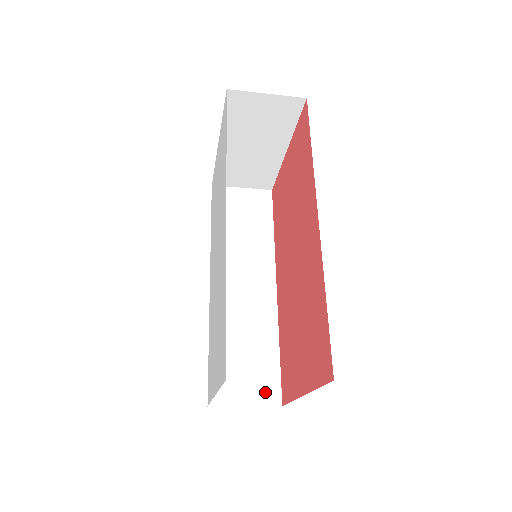
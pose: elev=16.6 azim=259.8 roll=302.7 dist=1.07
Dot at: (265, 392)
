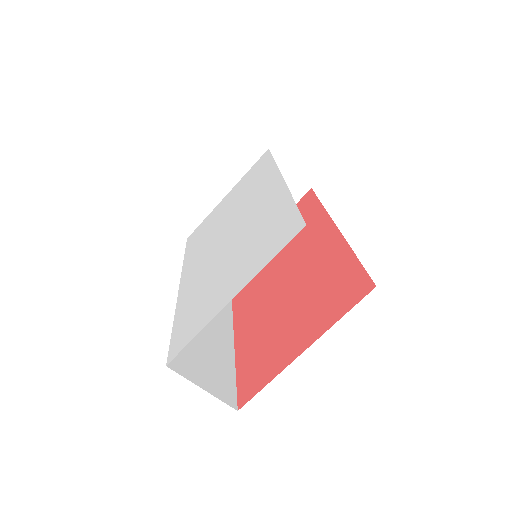
Dot at: (222, 390)
